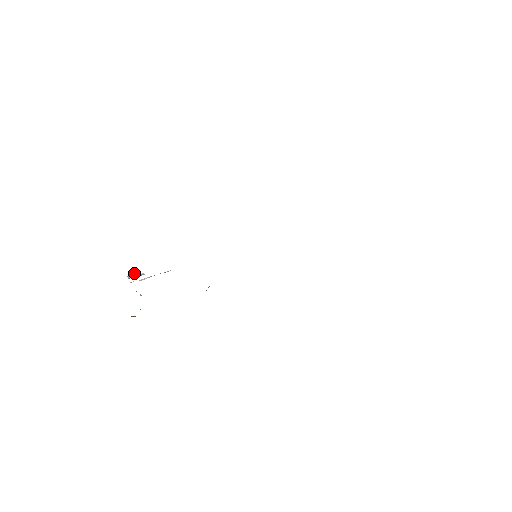
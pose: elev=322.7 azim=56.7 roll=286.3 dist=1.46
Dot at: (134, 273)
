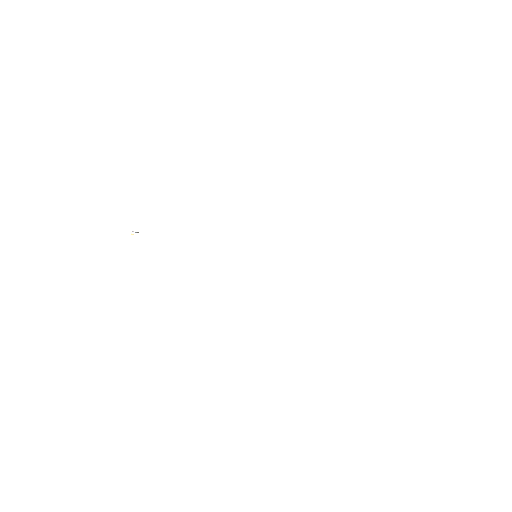
Dot at: occluded
